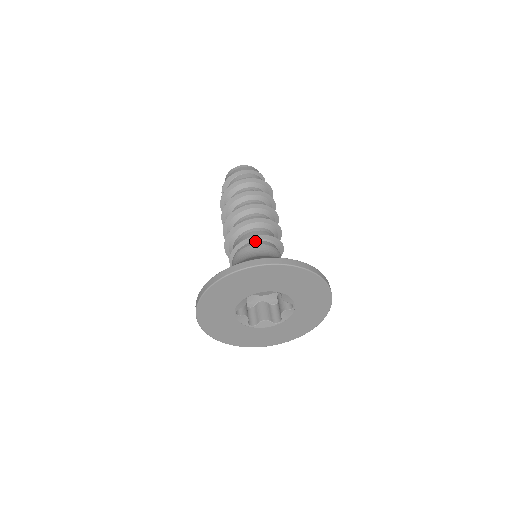
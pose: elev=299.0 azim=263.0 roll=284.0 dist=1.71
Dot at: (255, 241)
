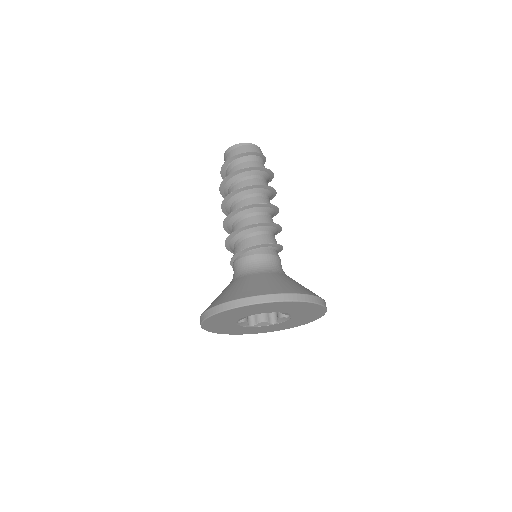
Dot at: (256, 249)
